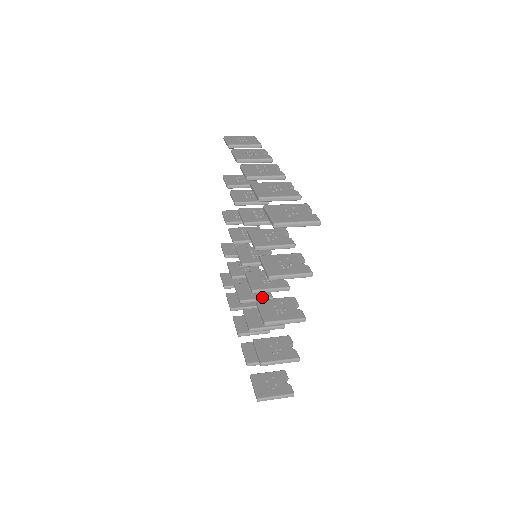
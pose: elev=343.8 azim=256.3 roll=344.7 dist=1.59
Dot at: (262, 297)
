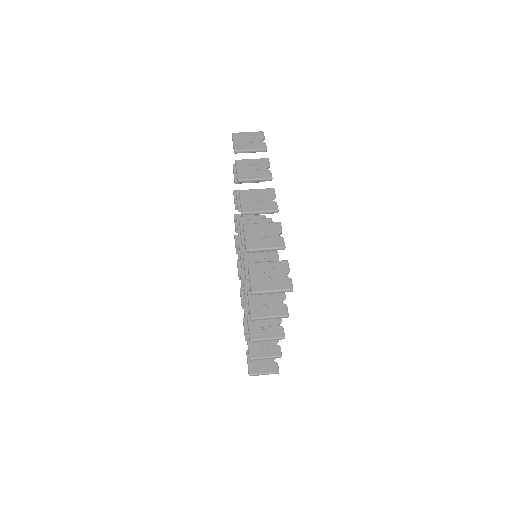
Dot at: occluded
